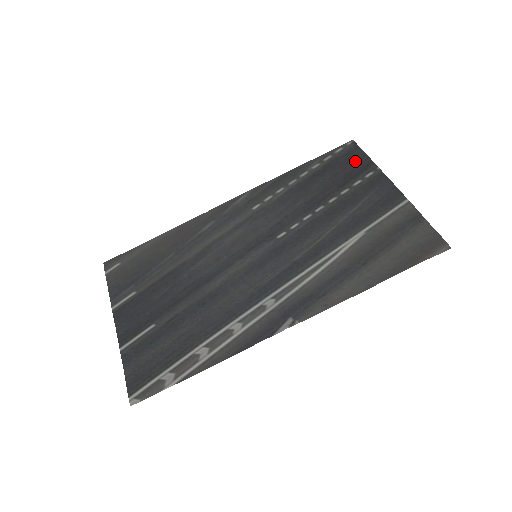
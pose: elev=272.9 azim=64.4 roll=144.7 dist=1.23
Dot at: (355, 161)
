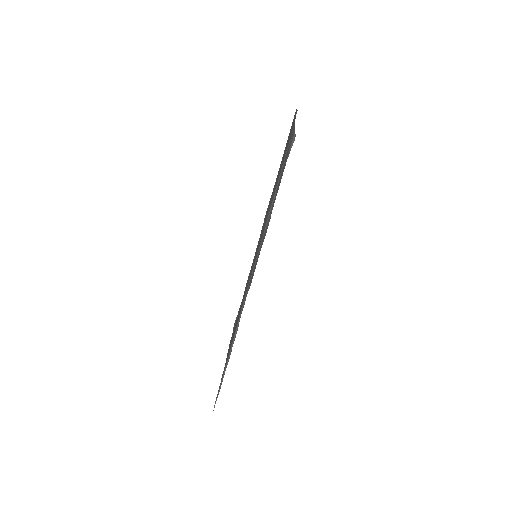
Dot at: (292, 125)
